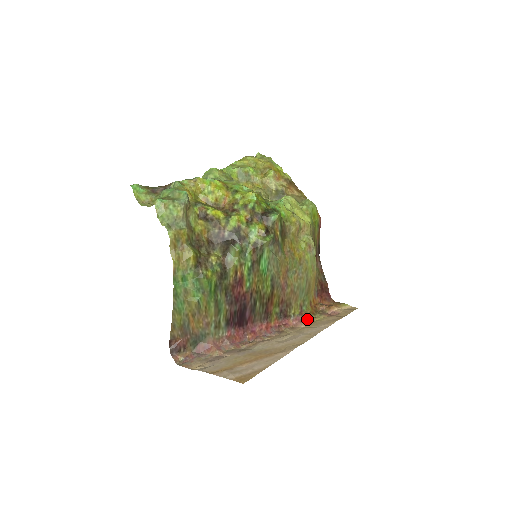
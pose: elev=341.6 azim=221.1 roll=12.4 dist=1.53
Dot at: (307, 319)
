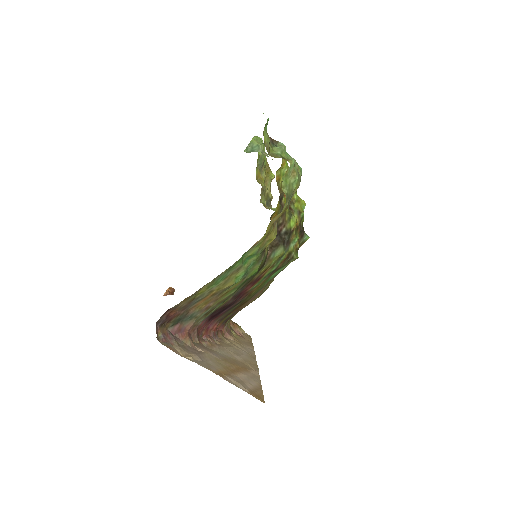
Dot at: (231, 332)
